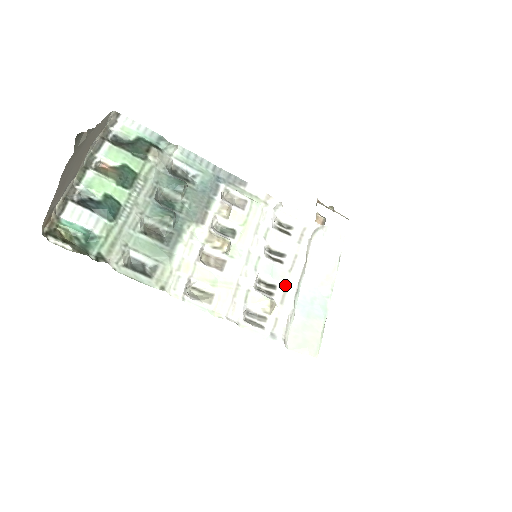
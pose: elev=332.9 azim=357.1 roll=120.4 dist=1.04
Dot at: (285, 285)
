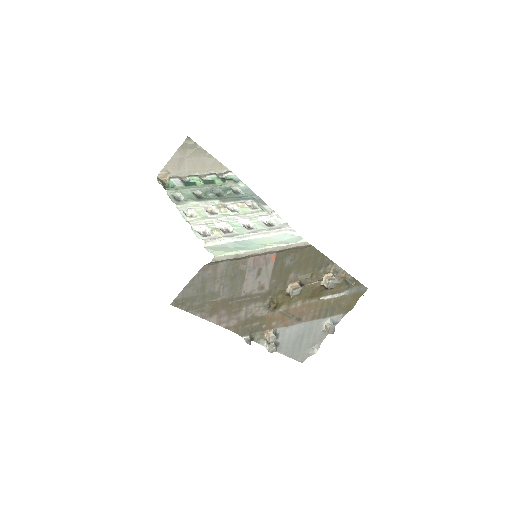
Dot at: (237, 234)
